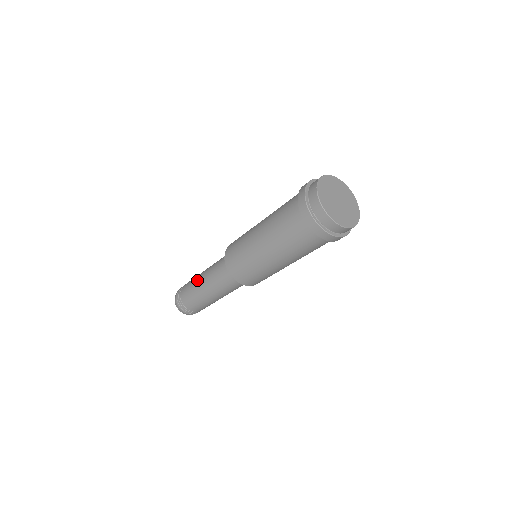
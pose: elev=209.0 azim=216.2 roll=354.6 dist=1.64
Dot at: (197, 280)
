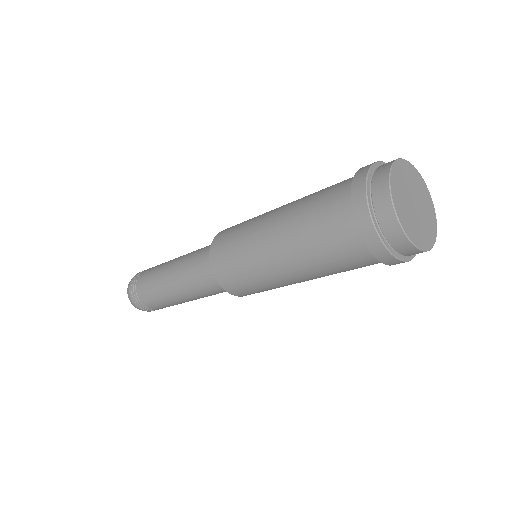
Dot at: (163, 272)
